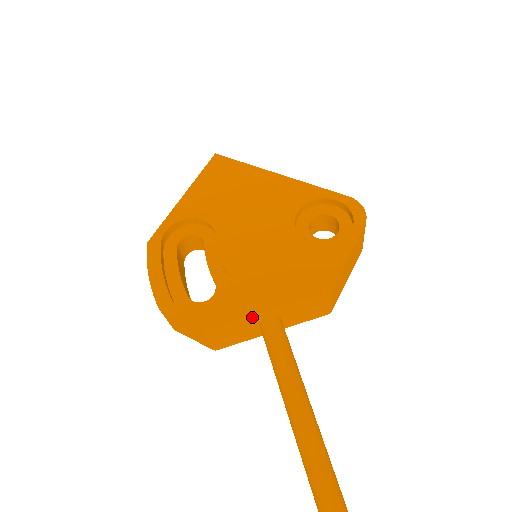
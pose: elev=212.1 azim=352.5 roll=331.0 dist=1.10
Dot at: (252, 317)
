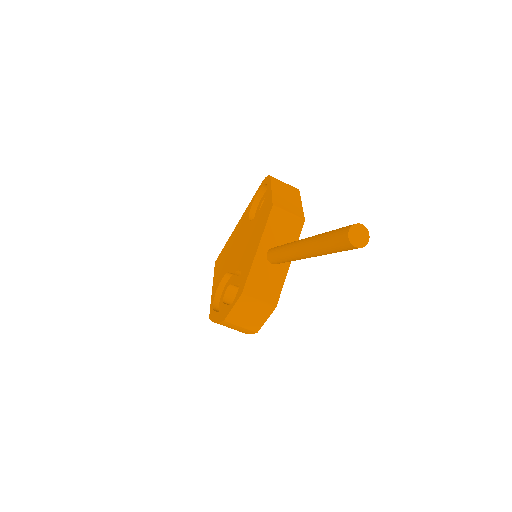
Dot at: (254, 260)
